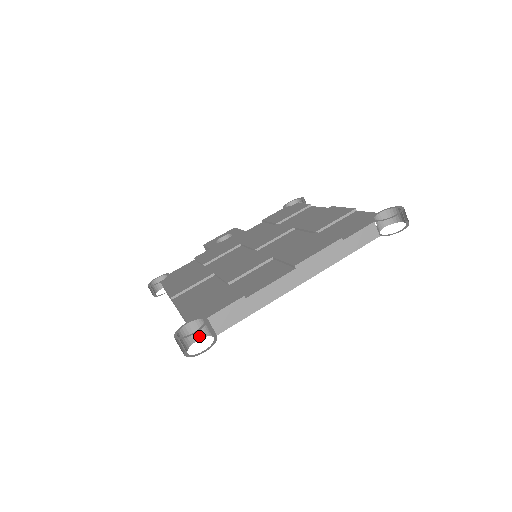
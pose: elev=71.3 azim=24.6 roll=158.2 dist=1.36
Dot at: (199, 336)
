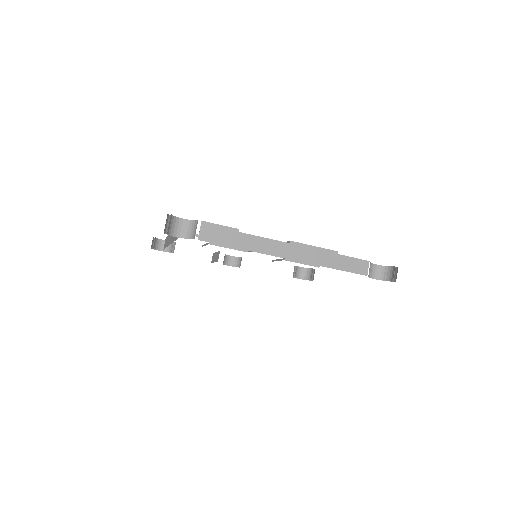
Dot at: (183, 235)
